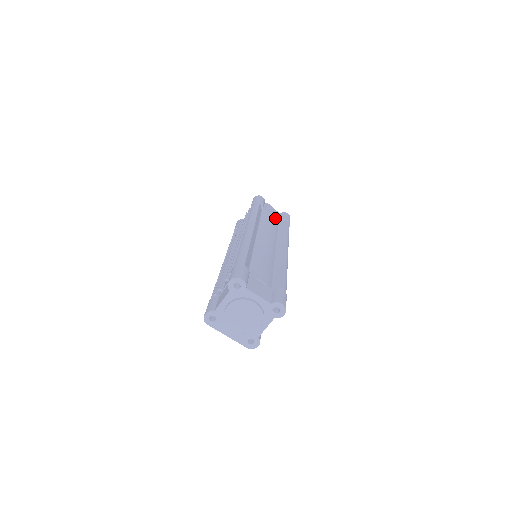
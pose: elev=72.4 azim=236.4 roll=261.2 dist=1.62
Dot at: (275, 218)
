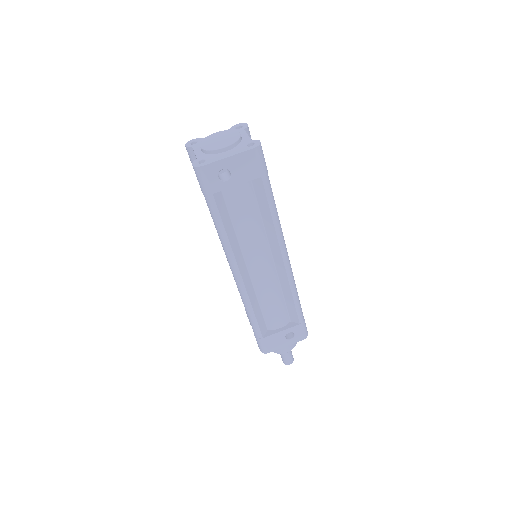
Dot at: occluded
